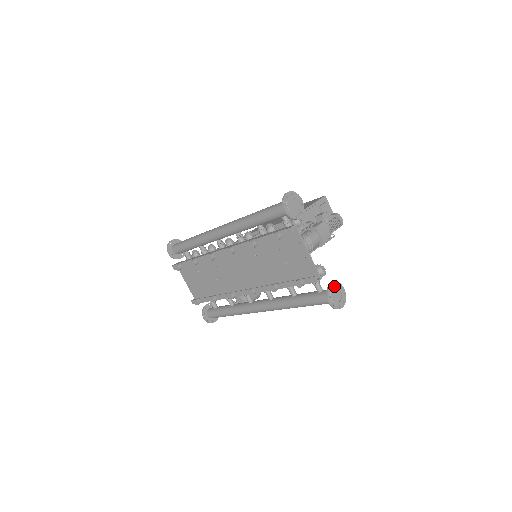
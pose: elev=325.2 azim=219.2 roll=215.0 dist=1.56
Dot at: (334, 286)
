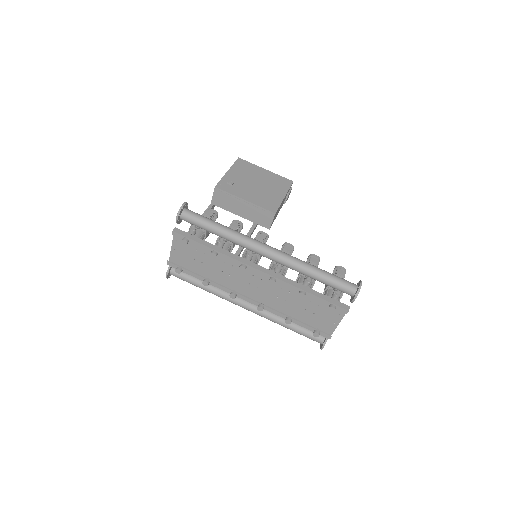
Dot at: occluded
